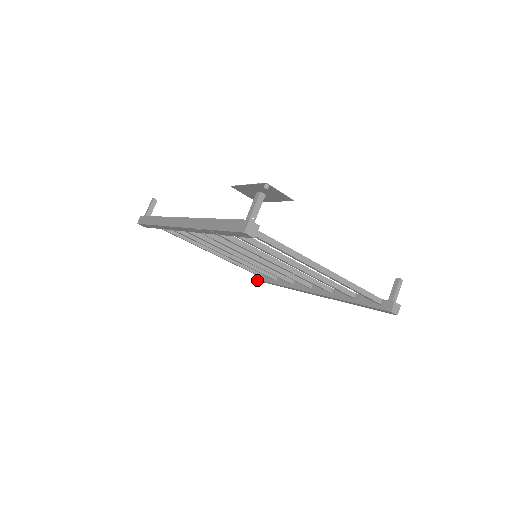
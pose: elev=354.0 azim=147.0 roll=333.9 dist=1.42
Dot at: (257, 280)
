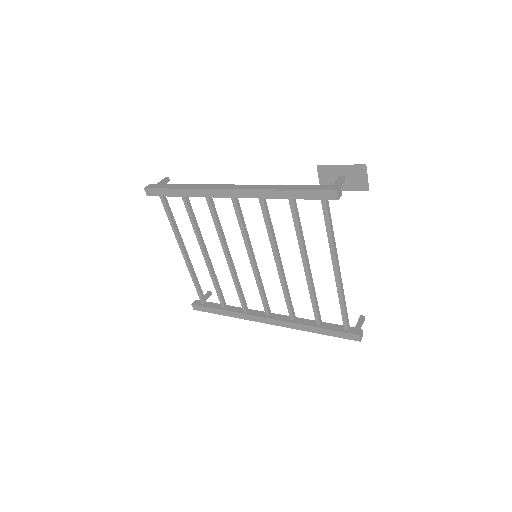
Dot at: (195, 307)
